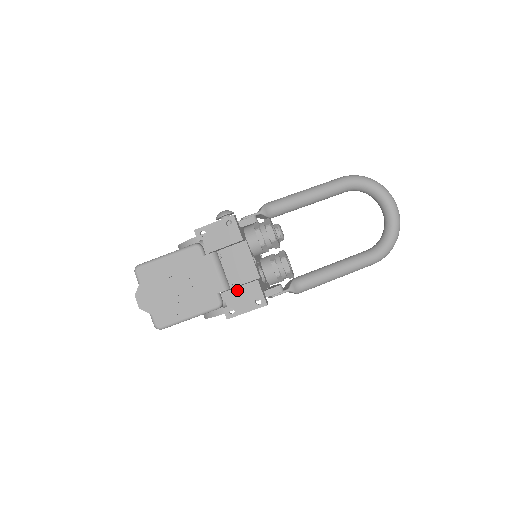
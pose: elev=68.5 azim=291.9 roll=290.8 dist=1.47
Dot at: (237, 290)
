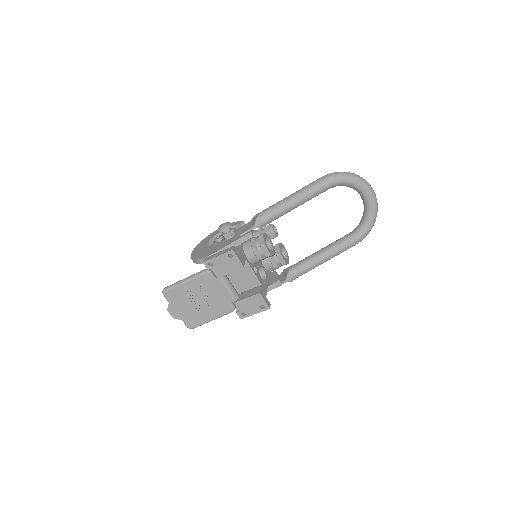
Dot at: (245, 301)
